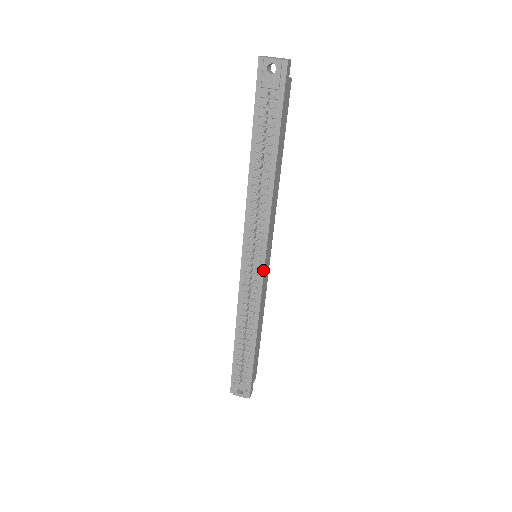
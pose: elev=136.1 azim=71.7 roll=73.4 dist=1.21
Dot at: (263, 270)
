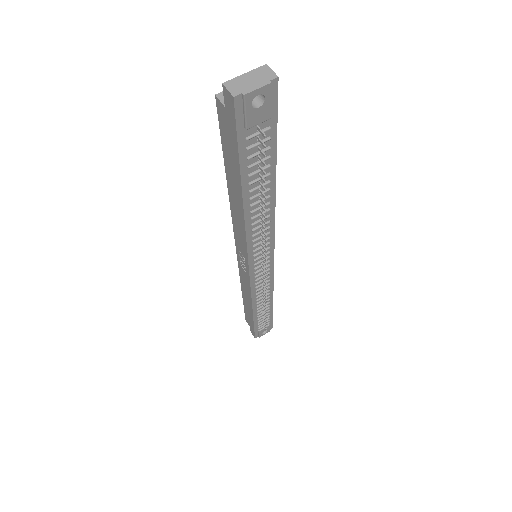
Dot at: (273, 263)
